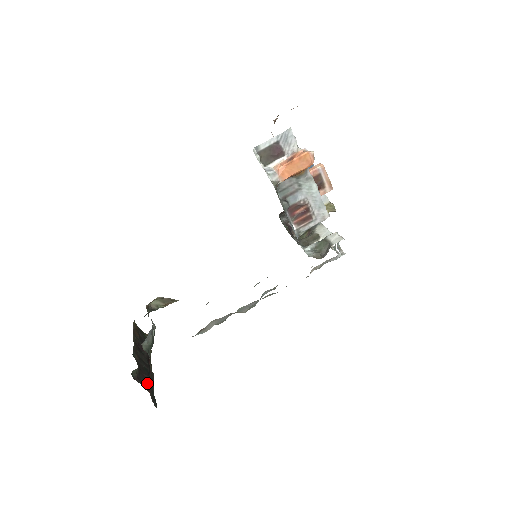
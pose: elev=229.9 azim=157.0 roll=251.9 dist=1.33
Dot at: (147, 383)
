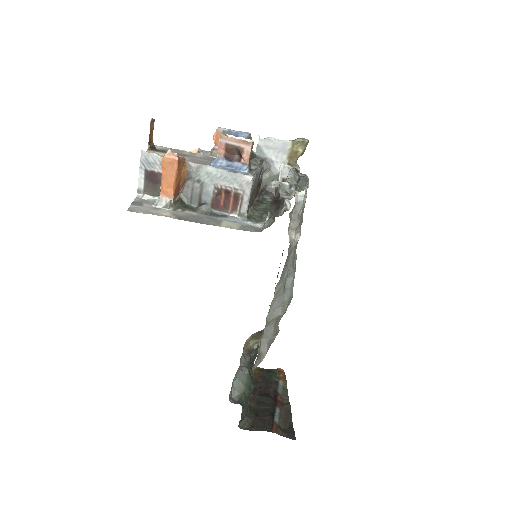
Dot at: (268, 424)
